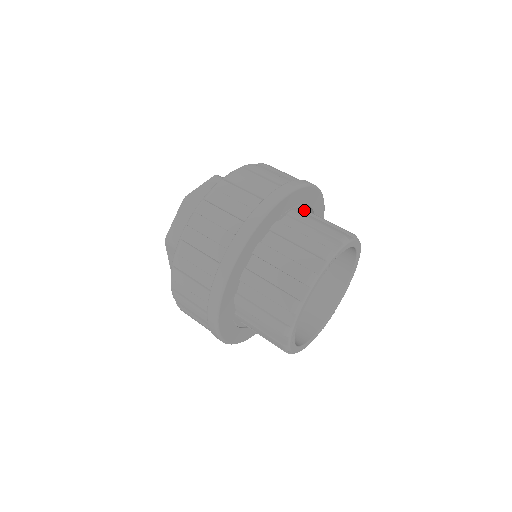
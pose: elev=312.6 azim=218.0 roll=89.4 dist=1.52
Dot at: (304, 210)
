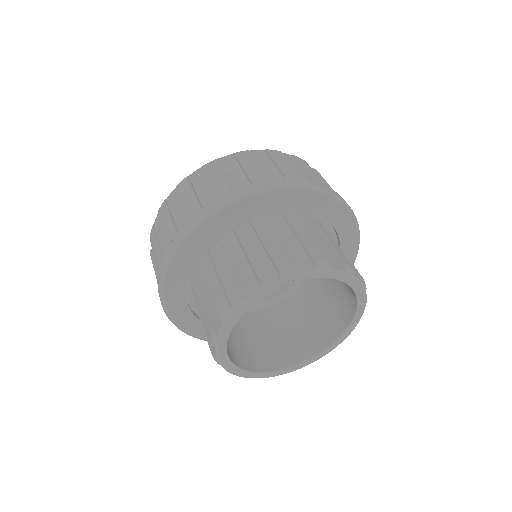
Dot at: (313, 220)
